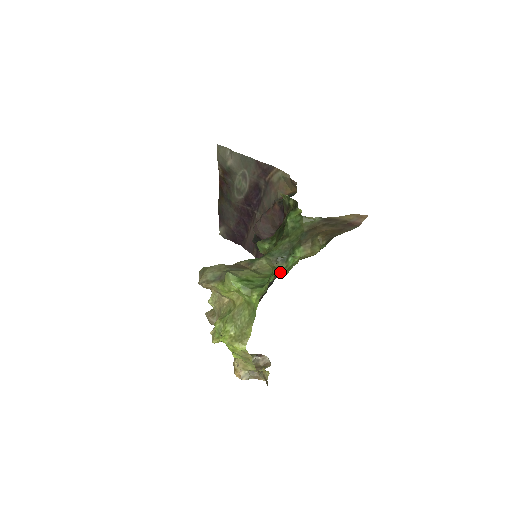
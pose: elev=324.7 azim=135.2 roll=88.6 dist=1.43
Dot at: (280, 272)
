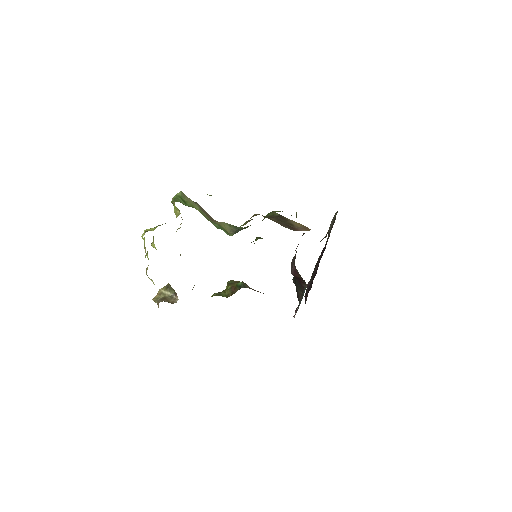
Dot at: (219, 227)
